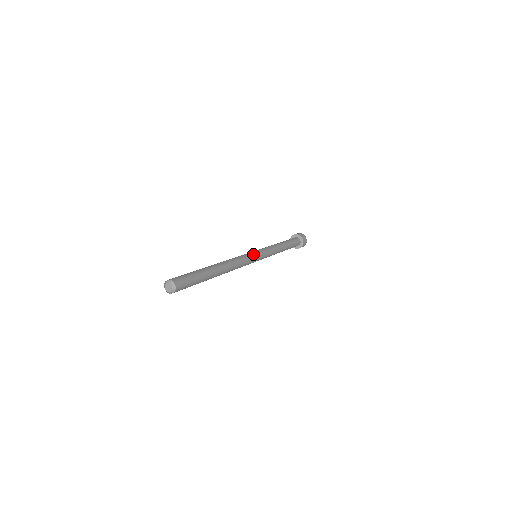
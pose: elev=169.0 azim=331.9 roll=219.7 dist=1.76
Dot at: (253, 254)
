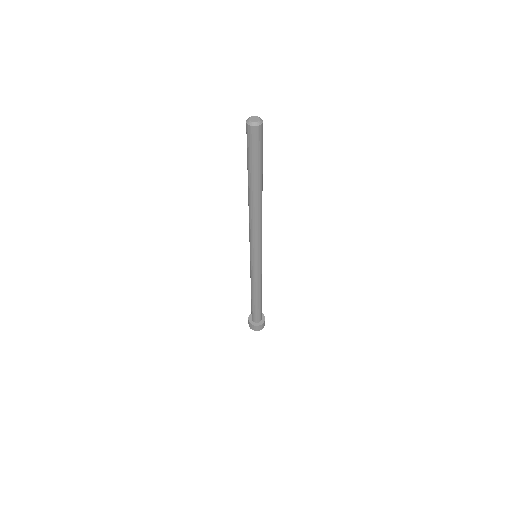
Dot at: occluded
